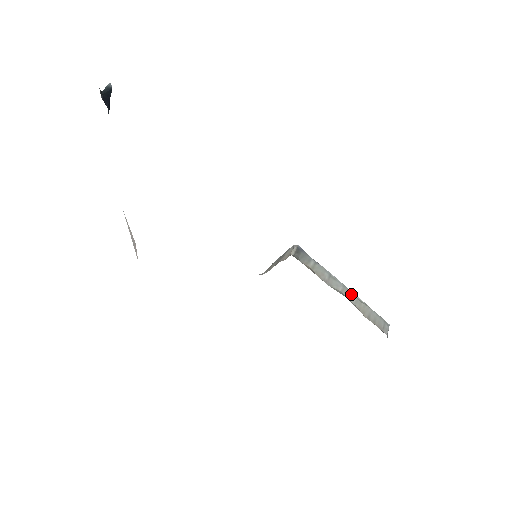
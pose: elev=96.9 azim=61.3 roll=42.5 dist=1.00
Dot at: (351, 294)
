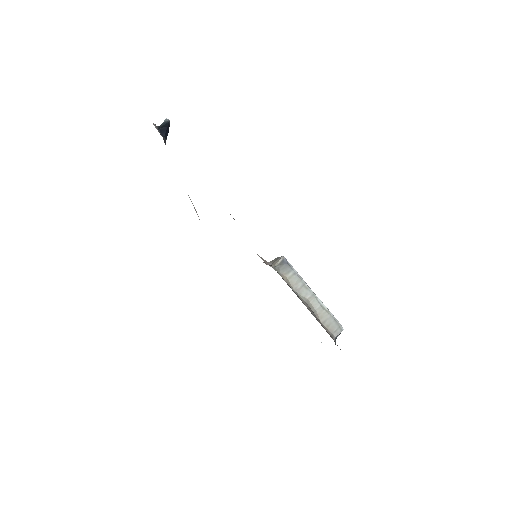
Dot at: (317, 302)
